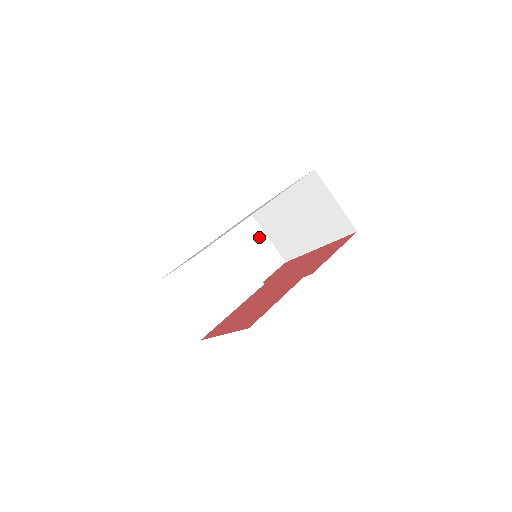
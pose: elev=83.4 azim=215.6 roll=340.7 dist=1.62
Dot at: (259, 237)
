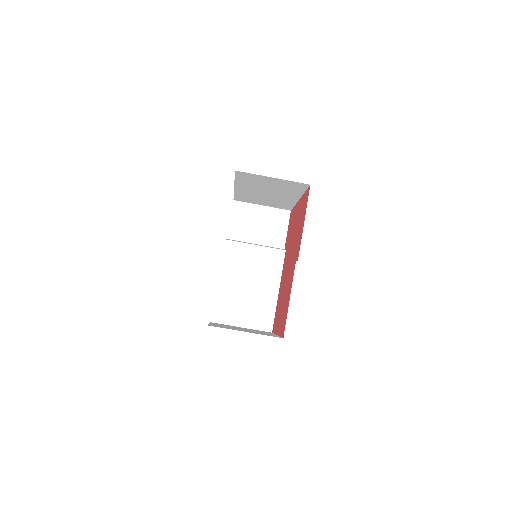
Dot at: (255, 212)
